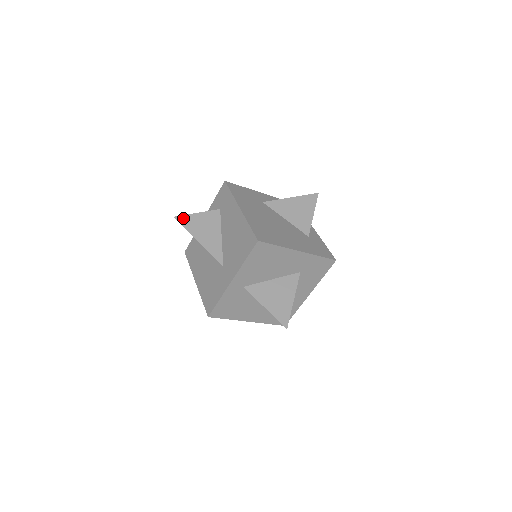
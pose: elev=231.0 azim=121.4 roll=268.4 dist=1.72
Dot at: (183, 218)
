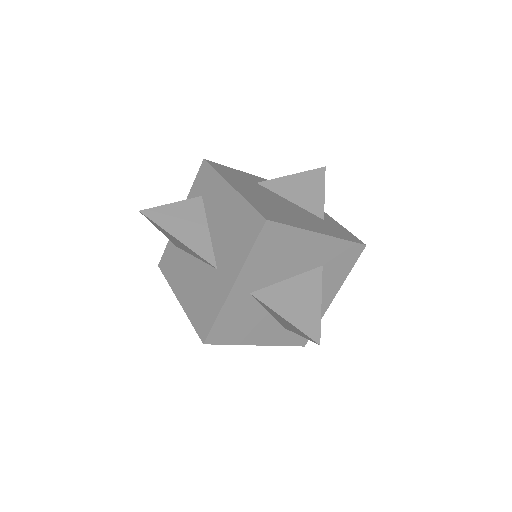
Dot at: (152, 211)
